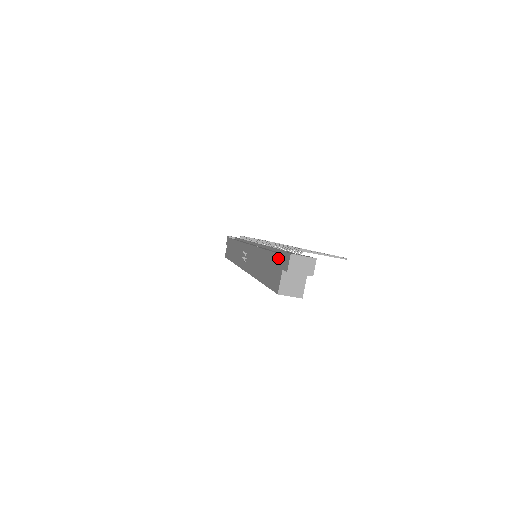
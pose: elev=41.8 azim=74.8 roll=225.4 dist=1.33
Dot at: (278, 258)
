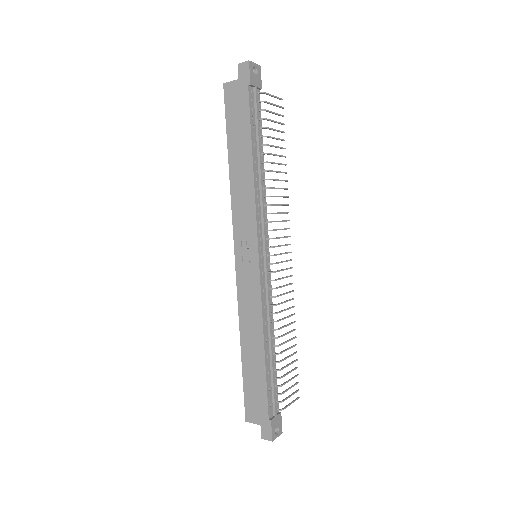
Dot at: (265, 409)
